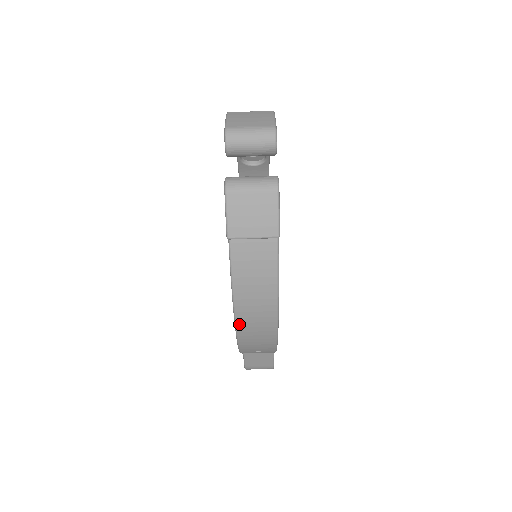
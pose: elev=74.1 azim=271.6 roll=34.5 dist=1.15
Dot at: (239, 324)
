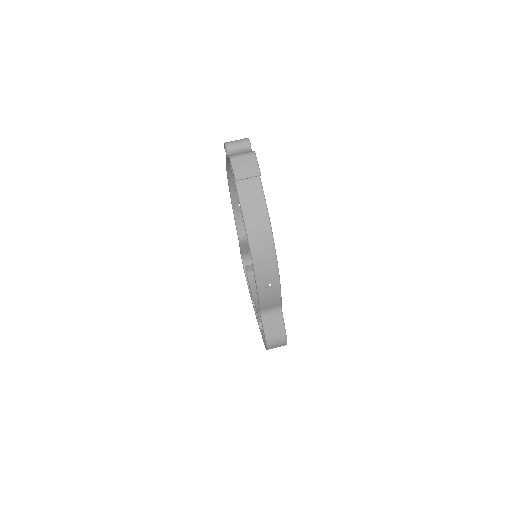
Dot at: (252, 246)
